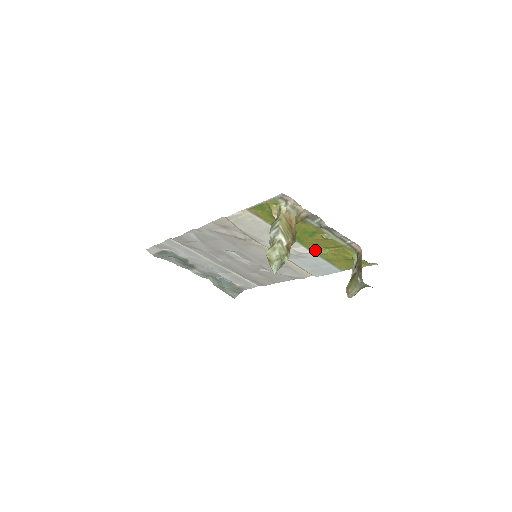
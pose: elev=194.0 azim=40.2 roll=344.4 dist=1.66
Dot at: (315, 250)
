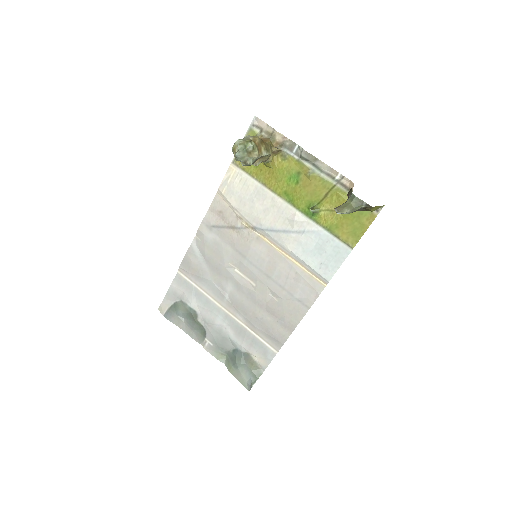
Dot at: (310, 212)
